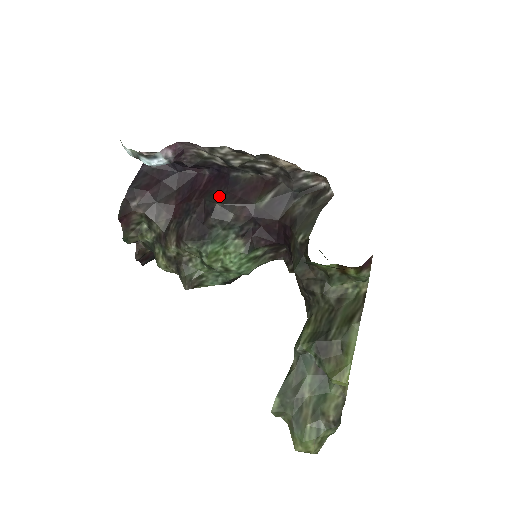
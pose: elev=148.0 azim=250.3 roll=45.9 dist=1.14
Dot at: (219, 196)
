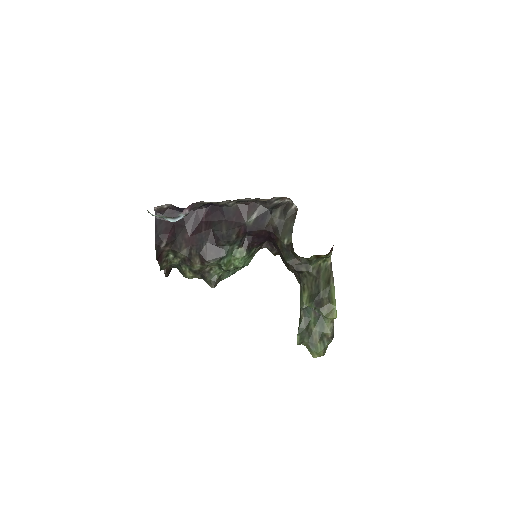
Dot at: (222, 225)
